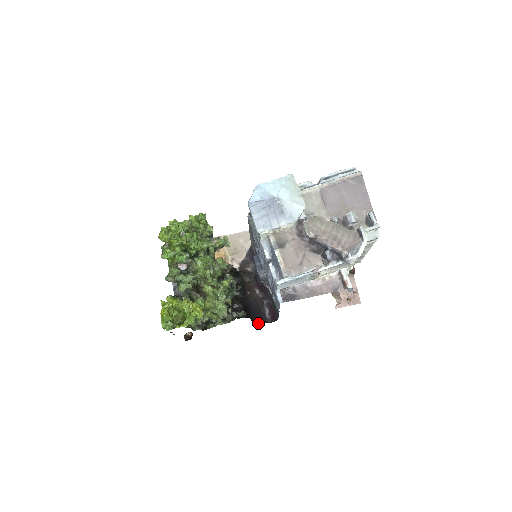
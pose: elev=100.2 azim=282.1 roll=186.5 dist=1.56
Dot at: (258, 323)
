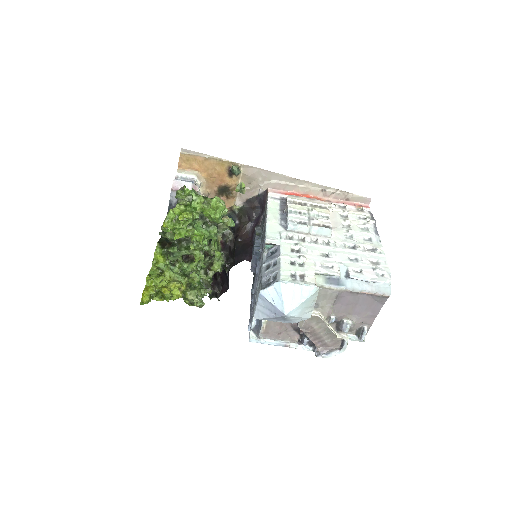
Dot at: occluded
